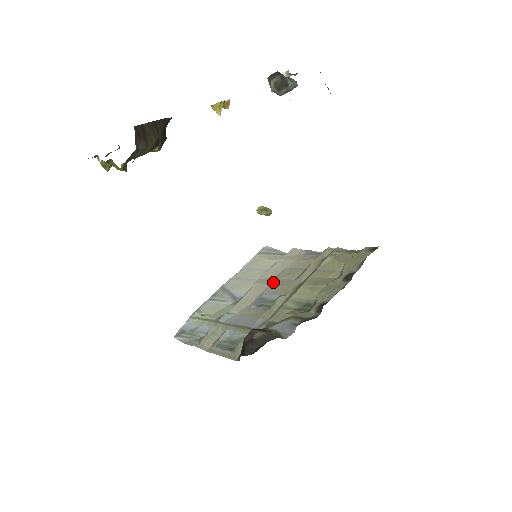
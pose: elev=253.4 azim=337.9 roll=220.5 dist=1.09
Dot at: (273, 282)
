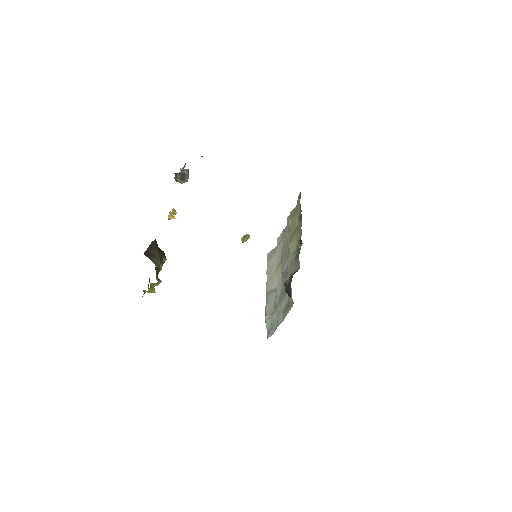
Dot at: (281, 261)
